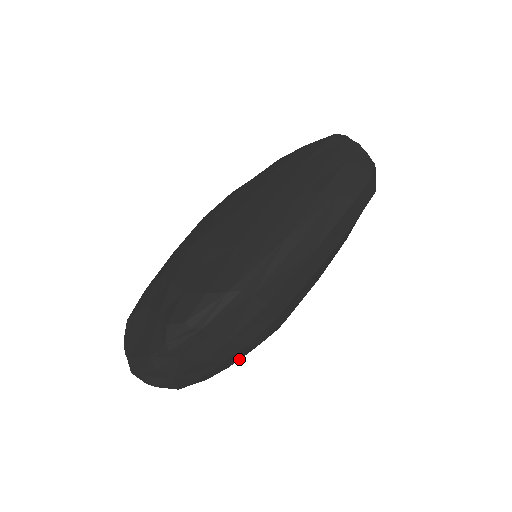
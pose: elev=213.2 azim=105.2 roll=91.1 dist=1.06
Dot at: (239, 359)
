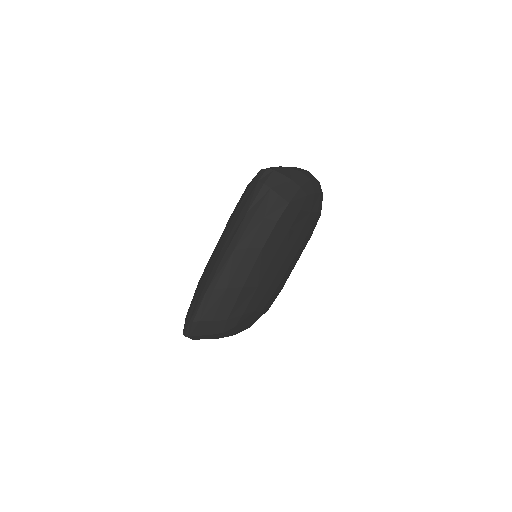
Dot at: (243, 327)
